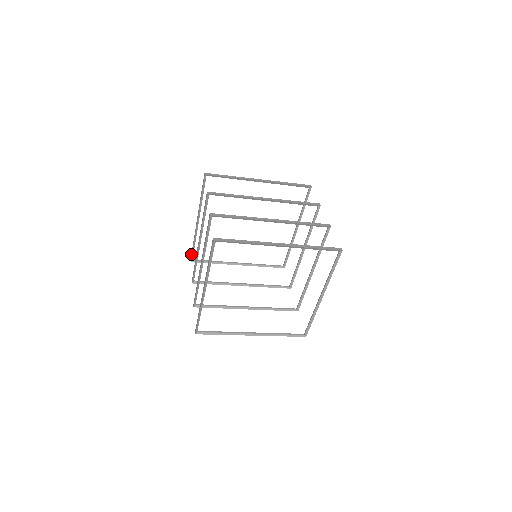
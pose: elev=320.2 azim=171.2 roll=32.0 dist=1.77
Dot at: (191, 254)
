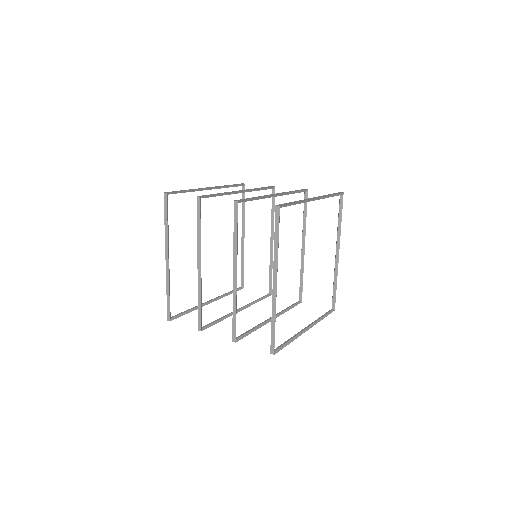
Dot at: (167, 311)
